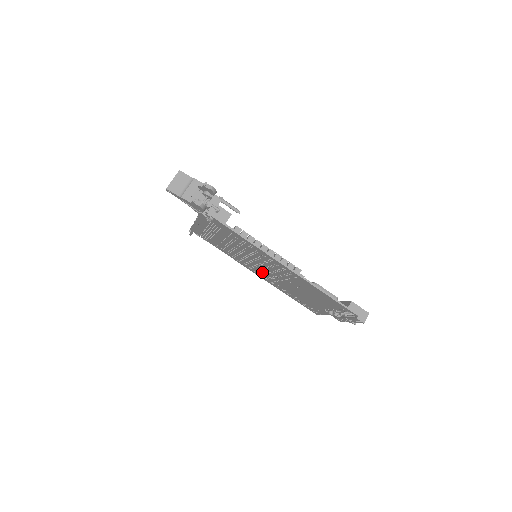
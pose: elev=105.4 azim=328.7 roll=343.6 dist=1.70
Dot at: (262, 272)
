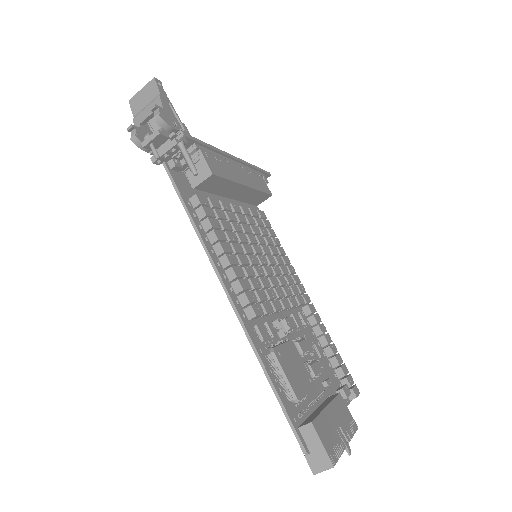
Dot at: occluded
